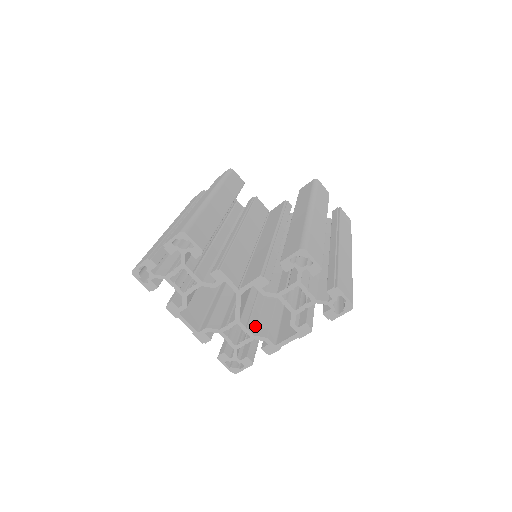
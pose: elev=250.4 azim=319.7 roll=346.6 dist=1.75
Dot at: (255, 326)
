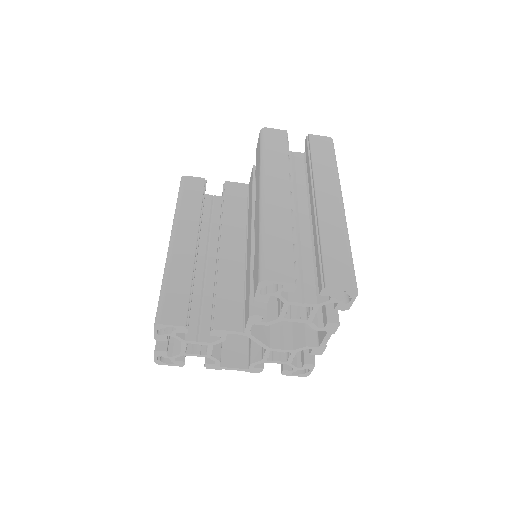
Dot at: (291, 337)
